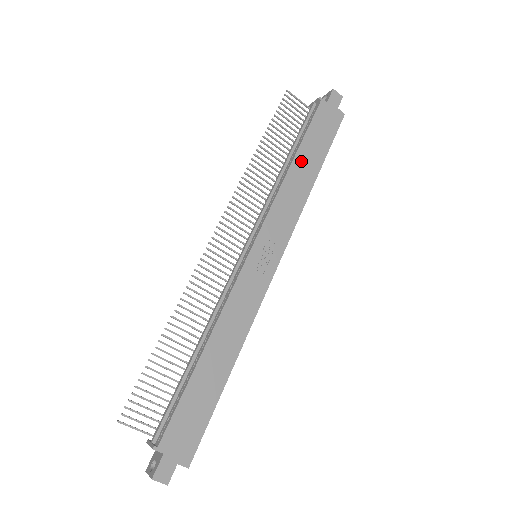
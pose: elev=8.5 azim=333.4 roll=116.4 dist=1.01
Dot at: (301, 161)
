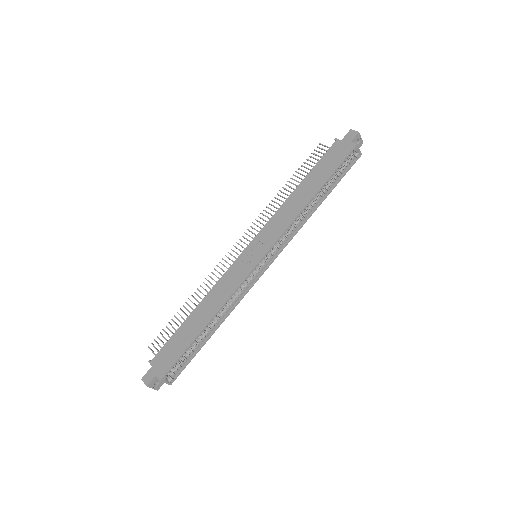
Dot at: (304, 186)
